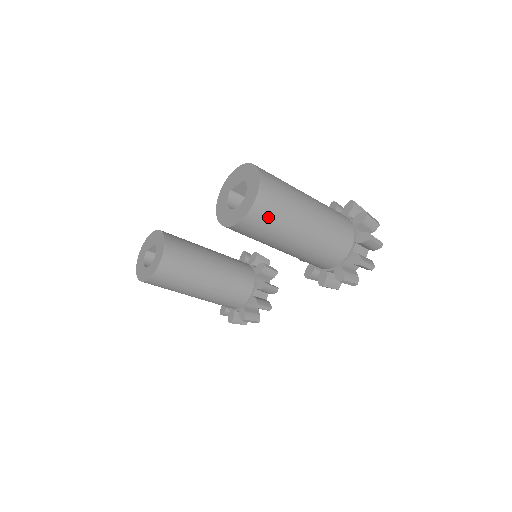
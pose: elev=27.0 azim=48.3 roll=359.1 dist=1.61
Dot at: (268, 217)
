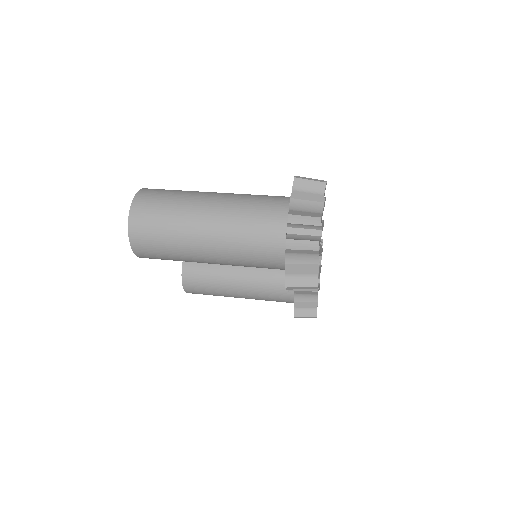
Dot at: (153, 244)
